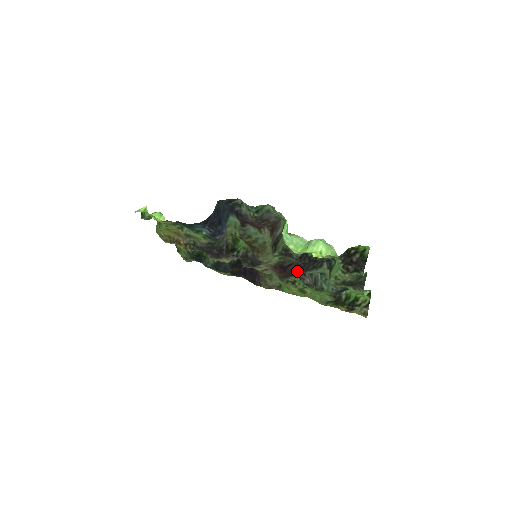
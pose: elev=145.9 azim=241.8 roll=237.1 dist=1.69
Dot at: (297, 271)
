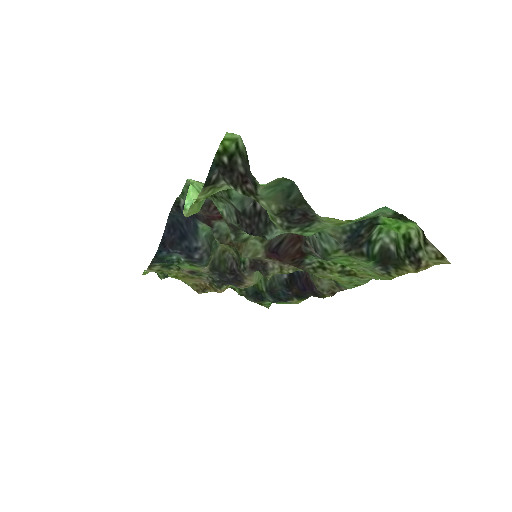
Dot at: (300, 246)
